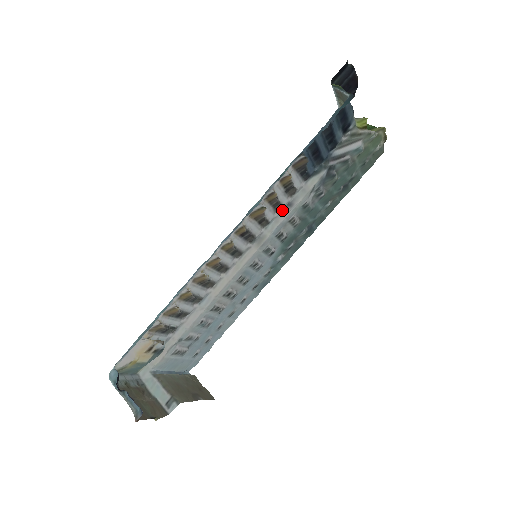
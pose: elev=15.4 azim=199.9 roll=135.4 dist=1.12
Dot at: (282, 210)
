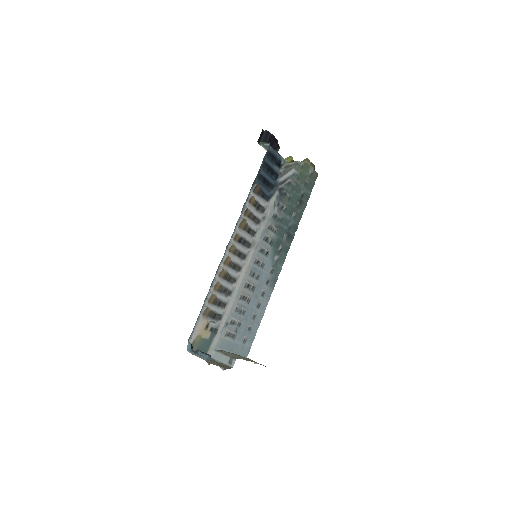
Dot at: (261, 223)
